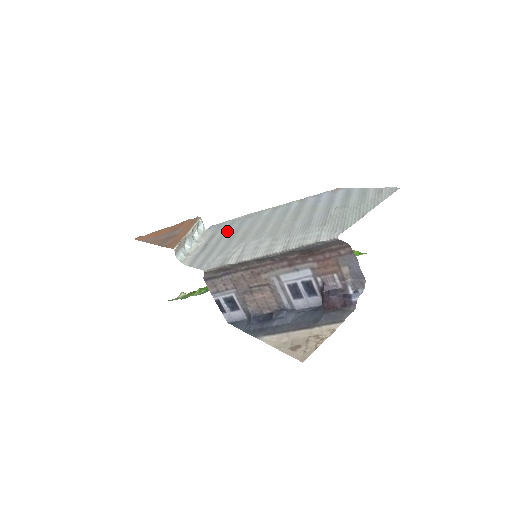
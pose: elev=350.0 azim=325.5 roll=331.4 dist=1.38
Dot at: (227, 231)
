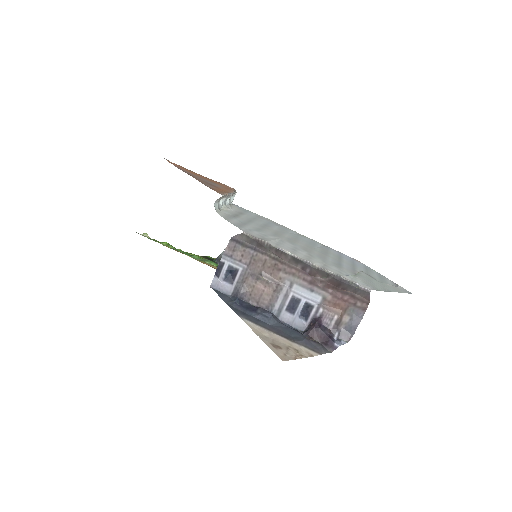
Dot at: (257, 219)
